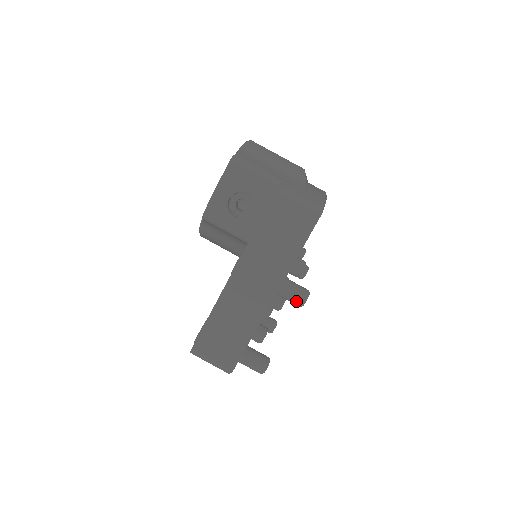
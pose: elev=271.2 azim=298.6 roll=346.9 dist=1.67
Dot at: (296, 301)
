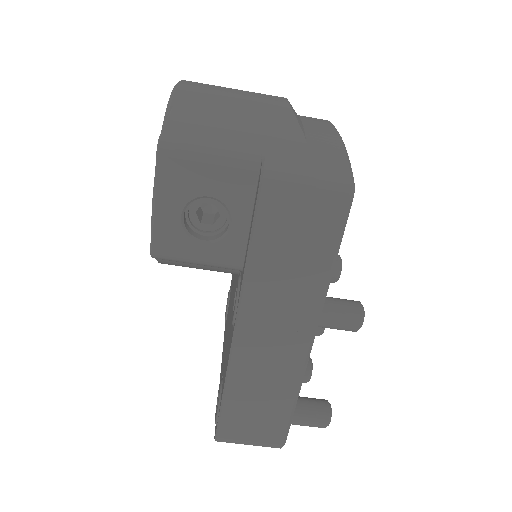
Dot at: (347, 328)
